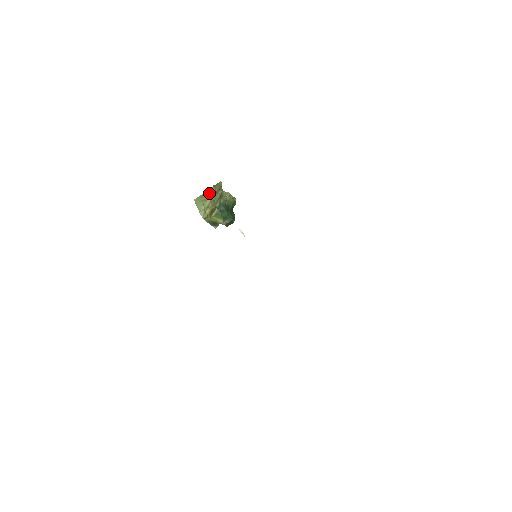
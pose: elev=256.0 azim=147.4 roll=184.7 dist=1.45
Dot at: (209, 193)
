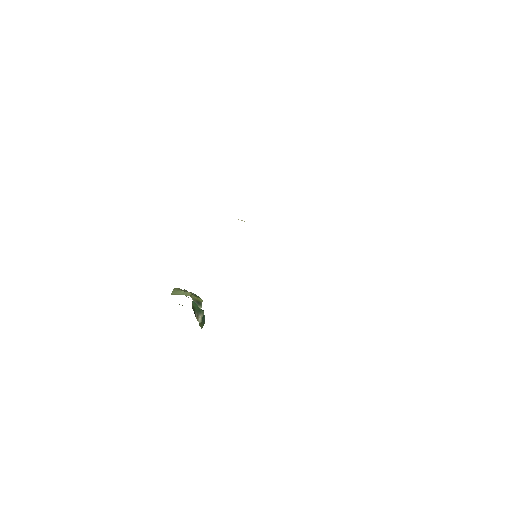
Dot at: occluded
